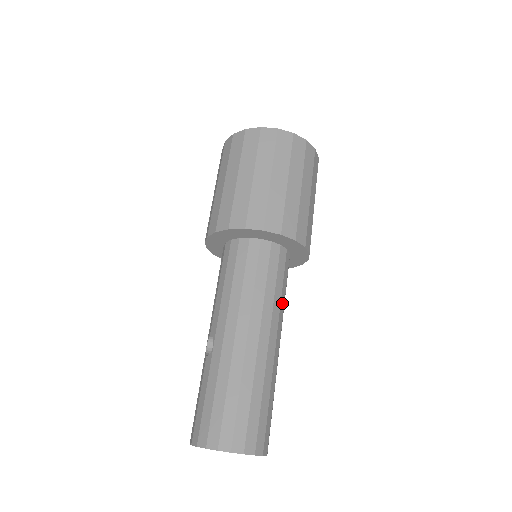
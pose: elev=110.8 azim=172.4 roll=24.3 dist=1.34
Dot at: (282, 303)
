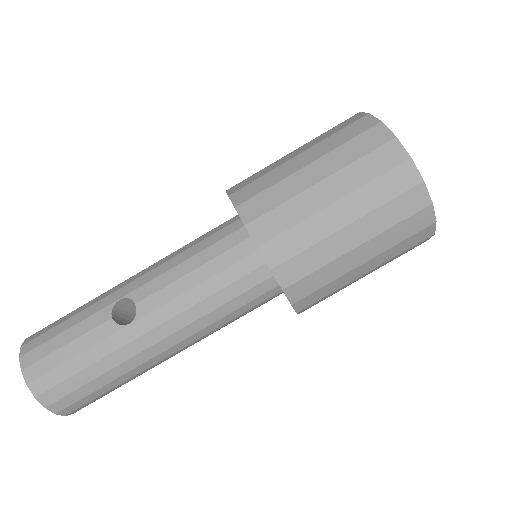
Dot at: occluded
